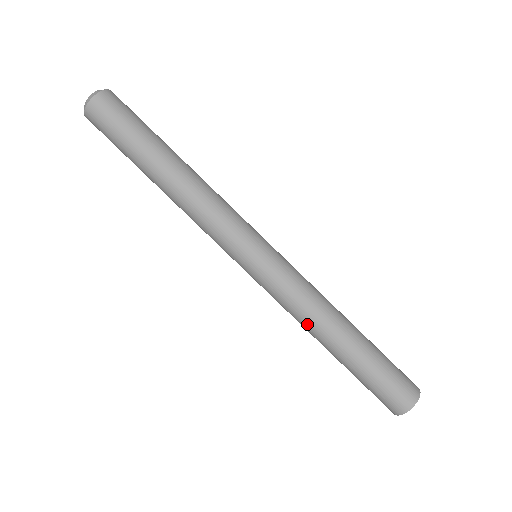
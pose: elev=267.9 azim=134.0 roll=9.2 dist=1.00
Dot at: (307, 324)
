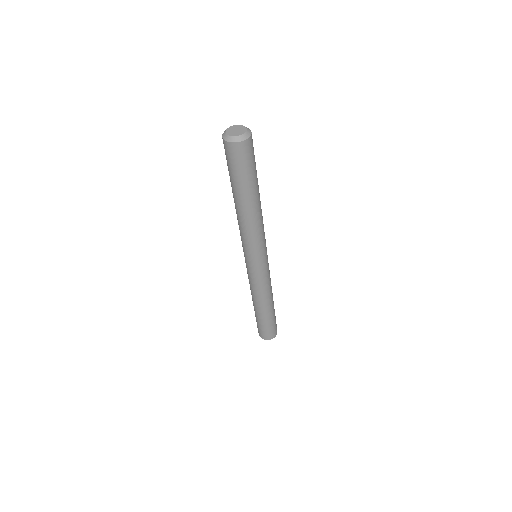
Dot at: (253, 295)
